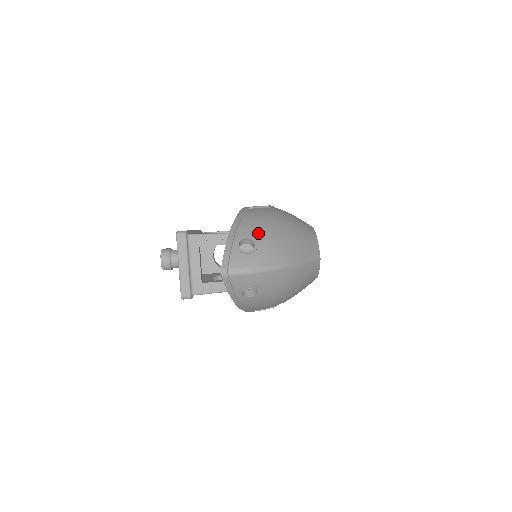
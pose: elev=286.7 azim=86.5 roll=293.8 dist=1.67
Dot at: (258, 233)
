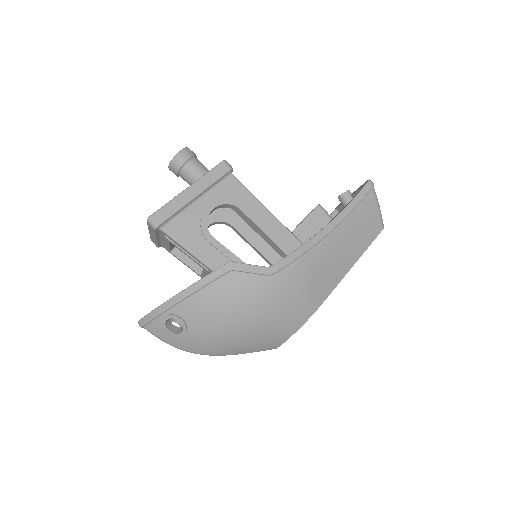
Dot at: (197, 323)
